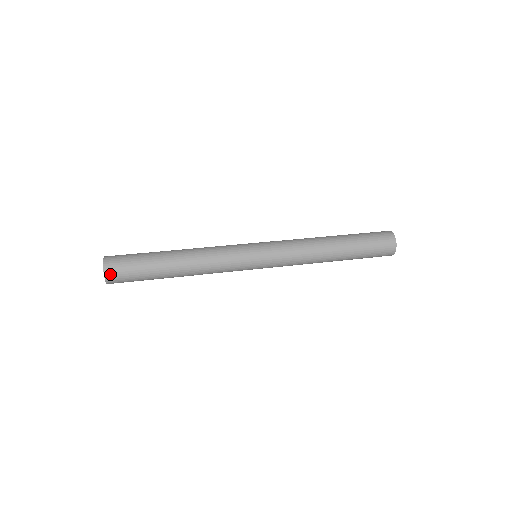
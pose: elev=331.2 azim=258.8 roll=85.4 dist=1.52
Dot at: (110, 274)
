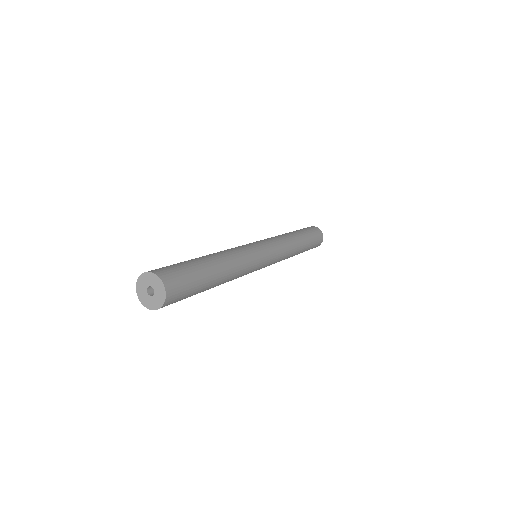
Dot at: (170, 288)
